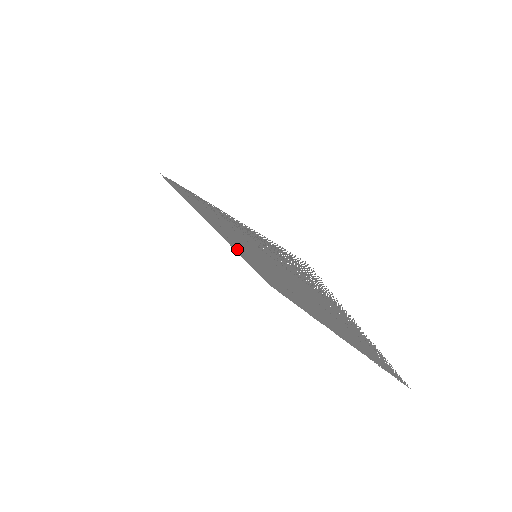
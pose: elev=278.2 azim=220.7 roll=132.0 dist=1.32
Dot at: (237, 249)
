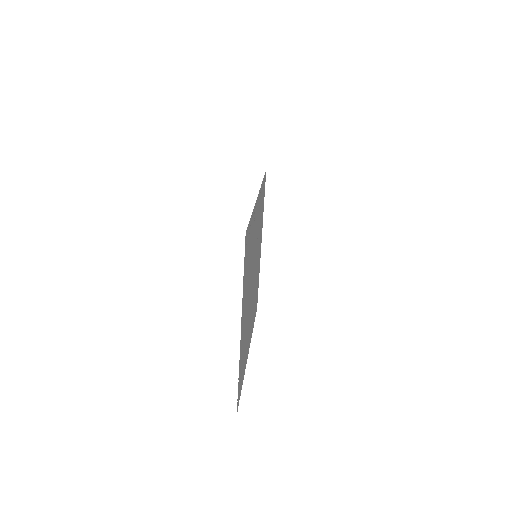
Dot at: (259, 257)
